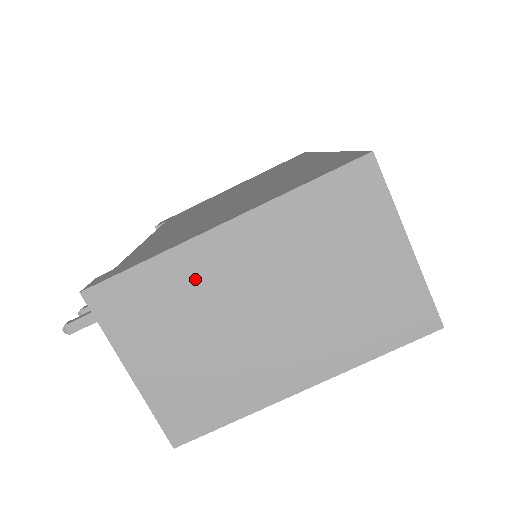
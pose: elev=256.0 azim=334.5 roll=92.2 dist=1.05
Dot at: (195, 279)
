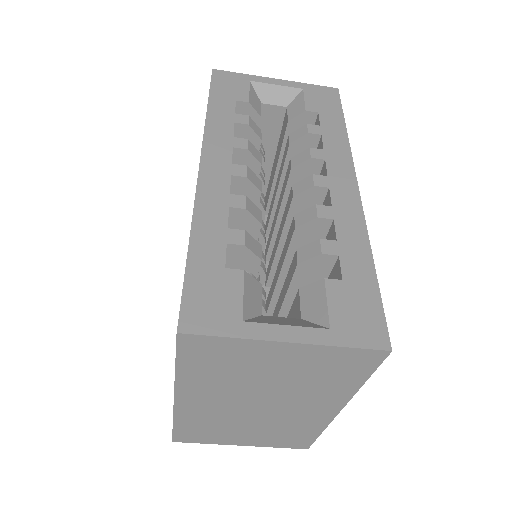
Dot at: (204, 417)
